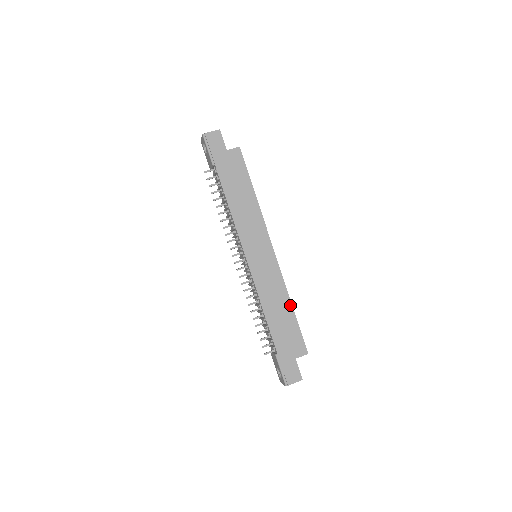
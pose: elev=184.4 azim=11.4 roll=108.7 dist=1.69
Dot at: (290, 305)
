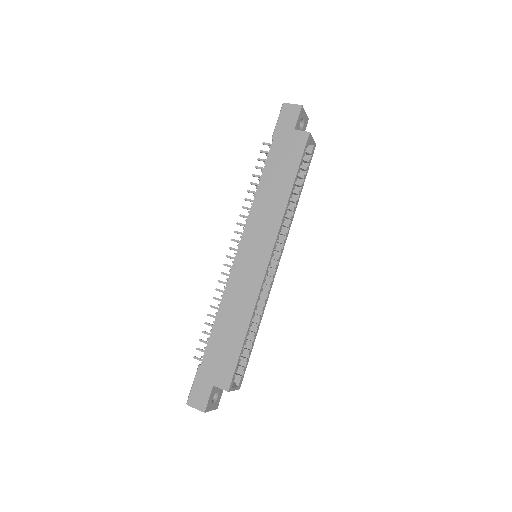
Dot at: (246, 327)
